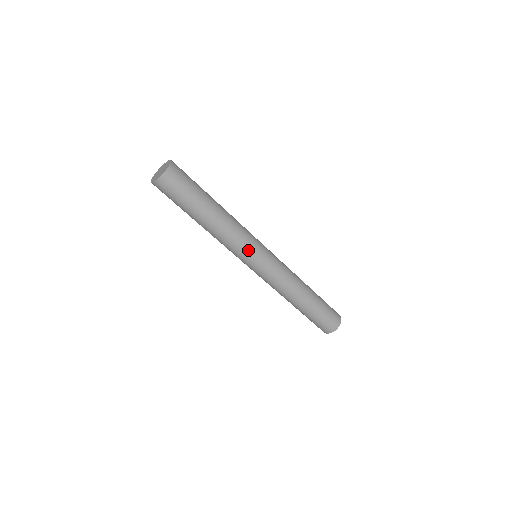
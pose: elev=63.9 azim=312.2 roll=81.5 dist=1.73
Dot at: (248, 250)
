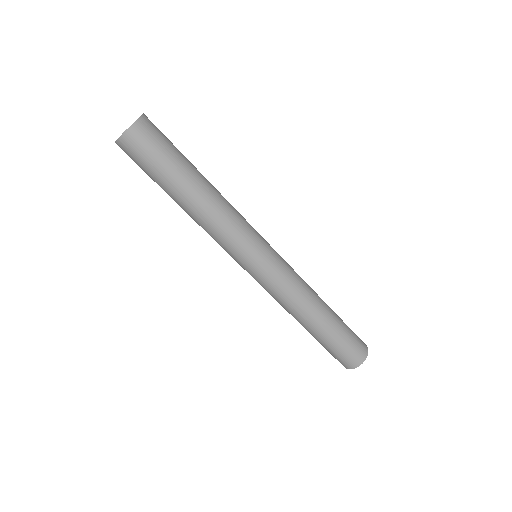
Dot at: (240, 248)
